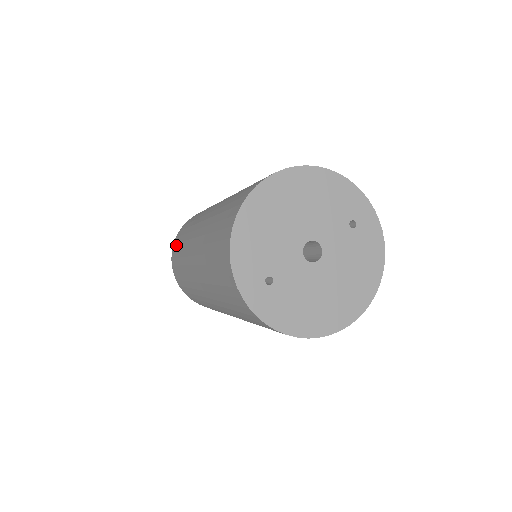
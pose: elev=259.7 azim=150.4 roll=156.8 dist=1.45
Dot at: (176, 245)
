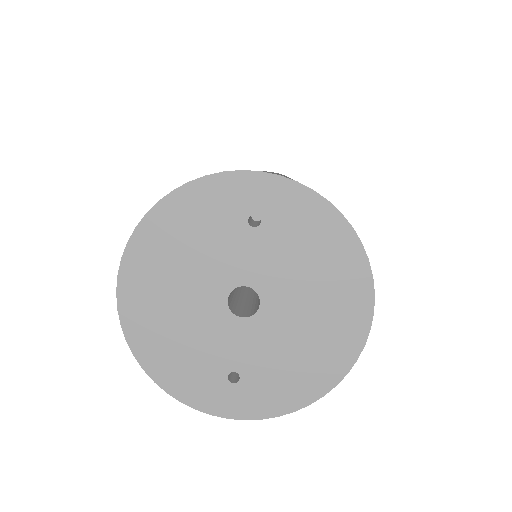
Dot at: occluded
